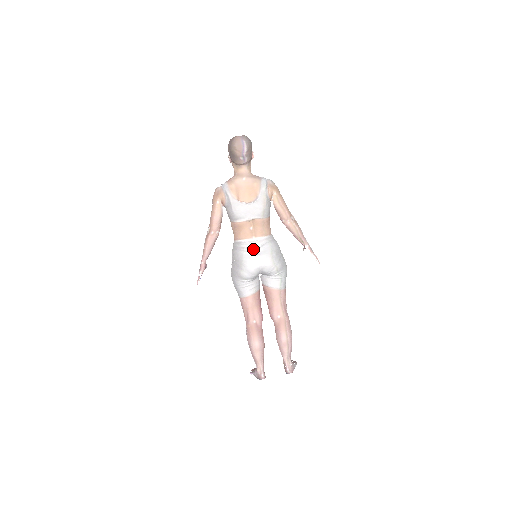
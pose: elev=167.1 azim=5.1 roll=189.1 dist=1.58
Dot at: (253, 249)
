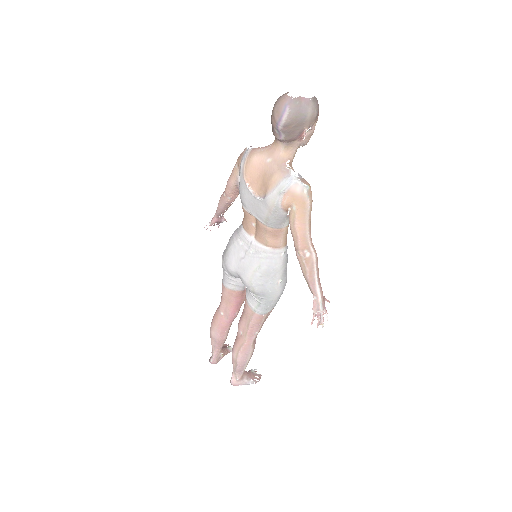
Dot at: (243, 248)
